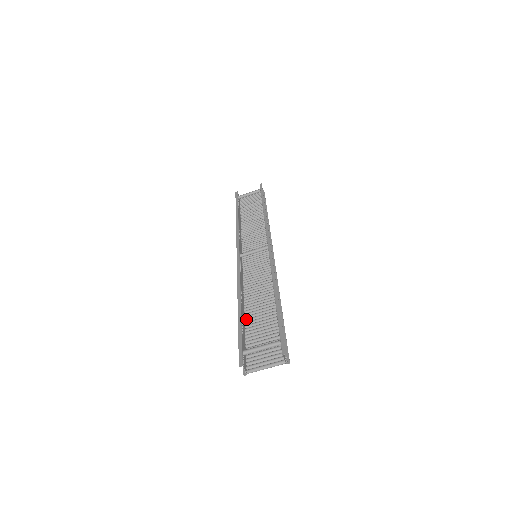
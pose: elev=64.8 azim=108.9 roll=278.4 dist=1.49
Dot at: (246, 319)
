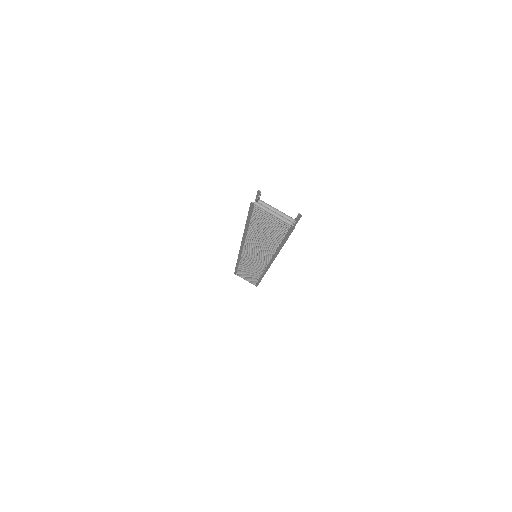
Dot at: occluded
